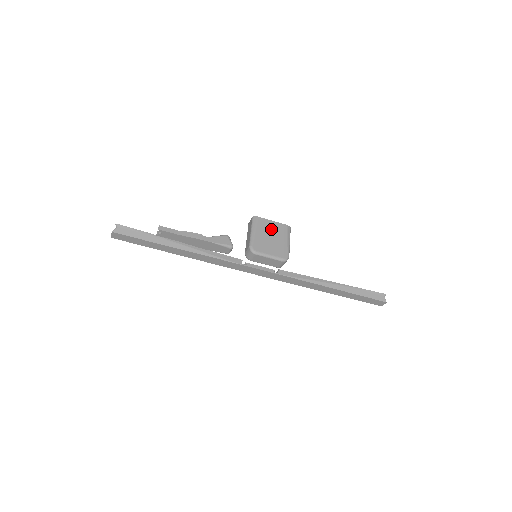
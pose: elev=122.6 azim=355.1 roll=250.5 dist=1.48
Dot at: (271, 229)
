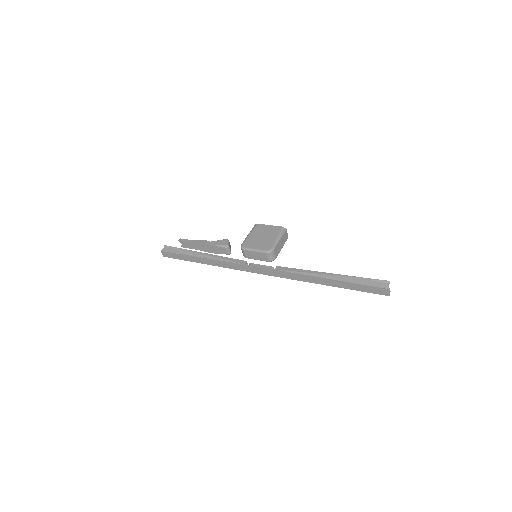
Dot at: (265, 231)
